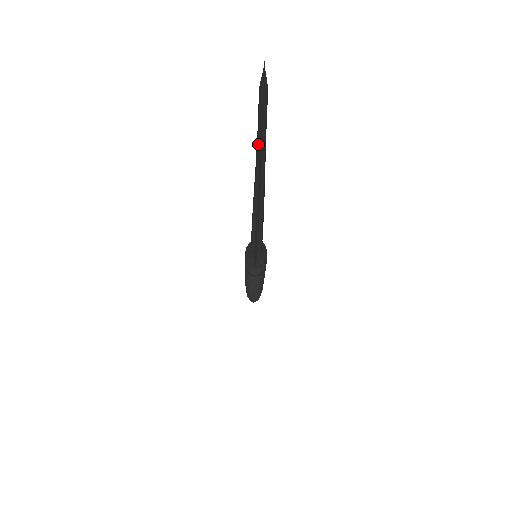
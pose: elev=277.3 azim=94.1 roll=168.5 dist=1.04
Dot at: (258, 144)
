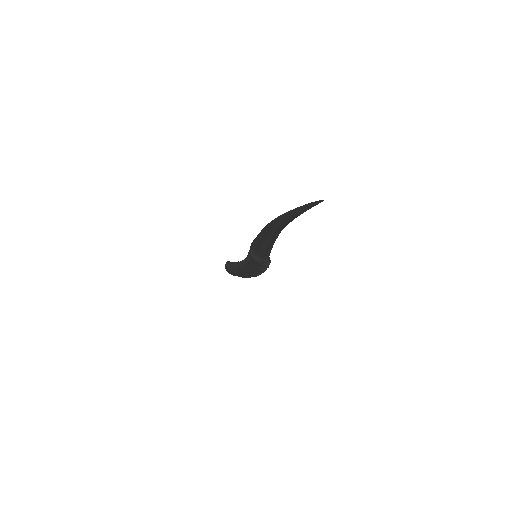
Dot at: (292, 219)
